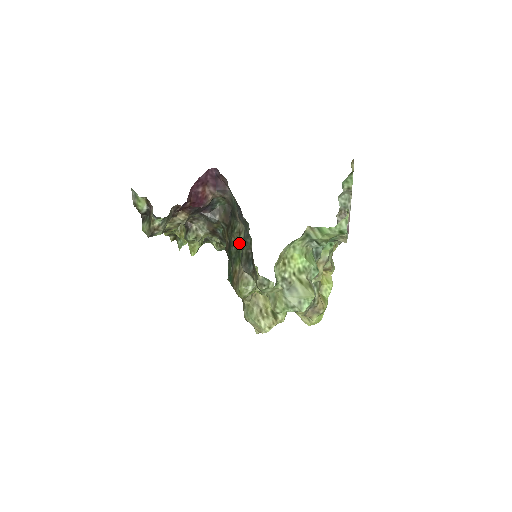
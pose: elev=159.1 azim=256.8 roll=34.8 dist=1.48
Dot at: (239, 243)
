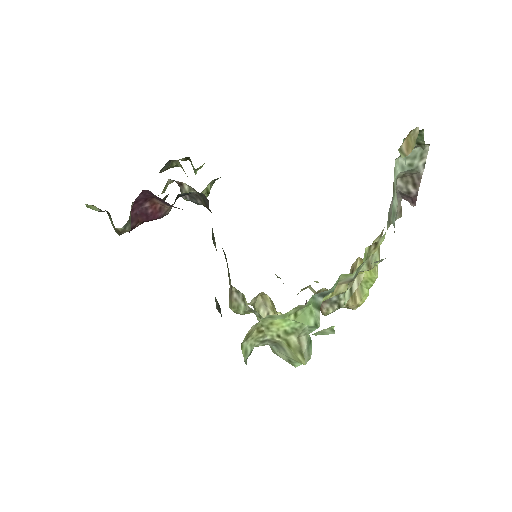
Dot at: occluded
